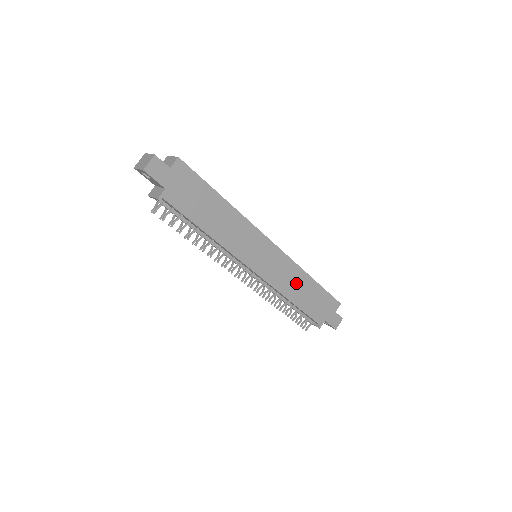
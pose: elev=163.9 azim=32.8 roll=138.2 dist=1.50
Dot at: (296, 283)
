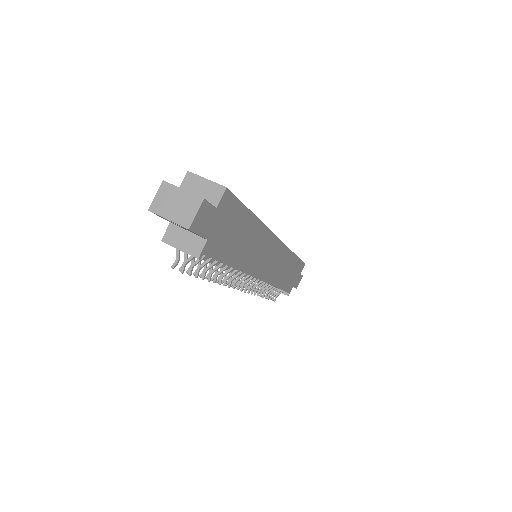
Dot at: (284, 268)
